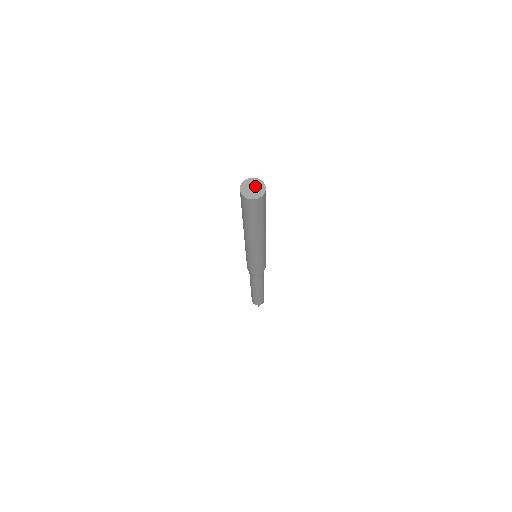
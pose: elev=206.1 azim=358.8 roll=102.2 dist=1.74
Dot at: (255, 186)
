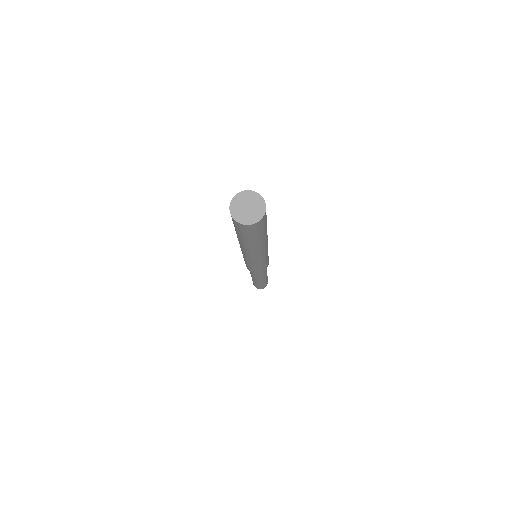
Dot at: (249, 203)
